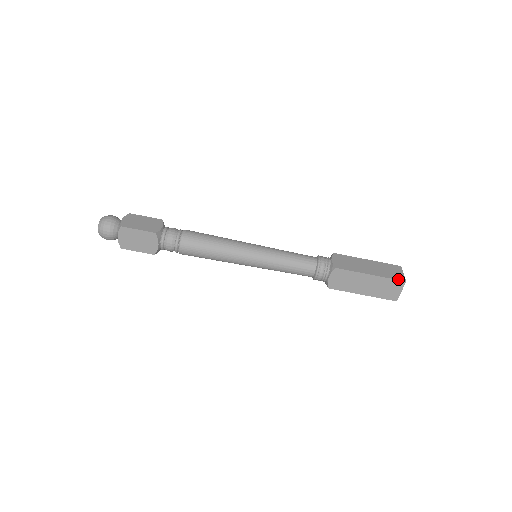
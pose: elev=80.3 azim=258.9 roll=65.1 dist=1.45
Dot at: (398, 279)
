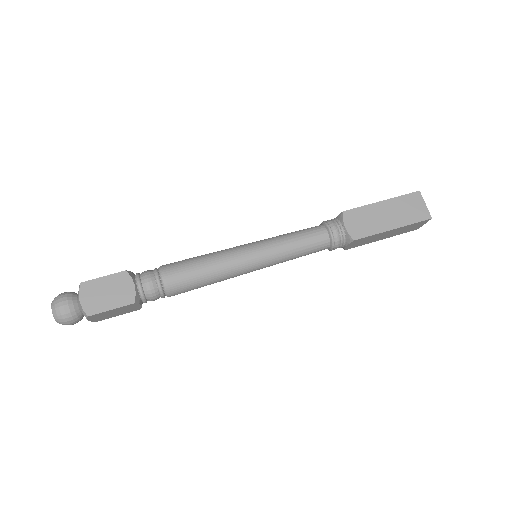
Dot at: (410, 193)
